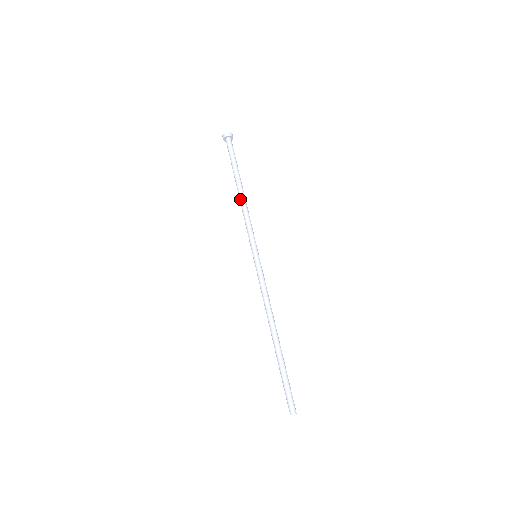
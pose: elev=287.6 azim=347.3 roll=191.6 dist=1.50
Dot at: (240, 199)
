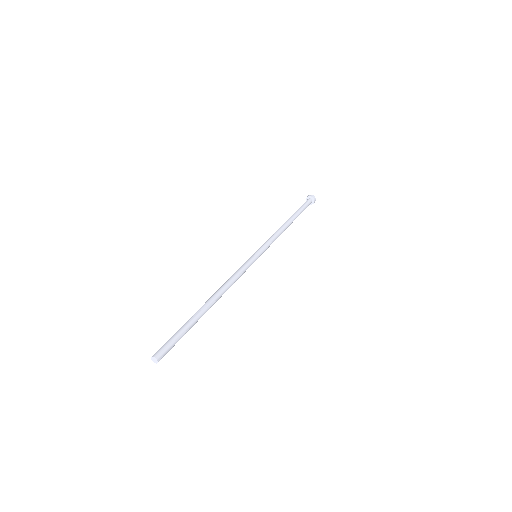
Dot at: (284, 225)
